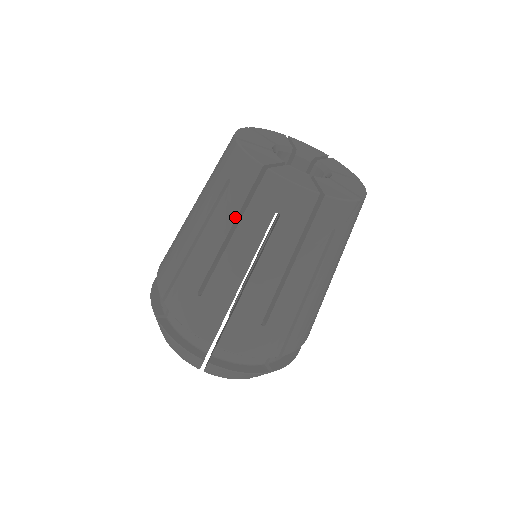
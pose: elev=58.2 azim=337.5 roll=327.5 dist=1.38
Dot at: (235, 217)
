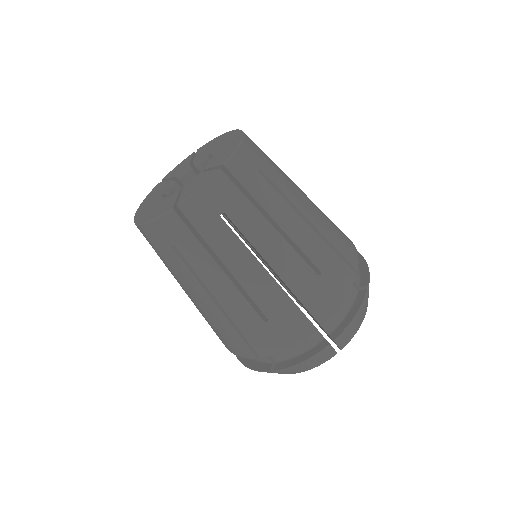
Dot at: (169, 267)
